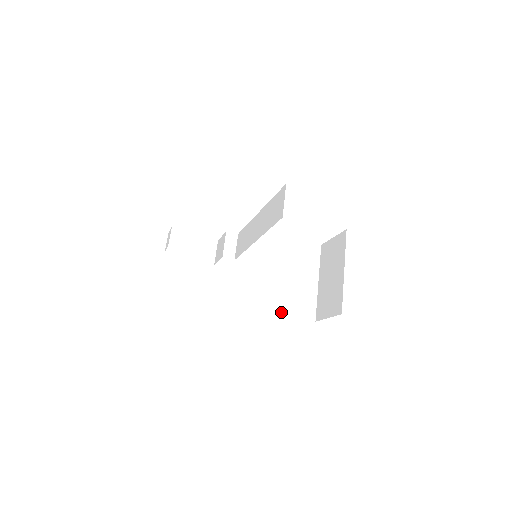
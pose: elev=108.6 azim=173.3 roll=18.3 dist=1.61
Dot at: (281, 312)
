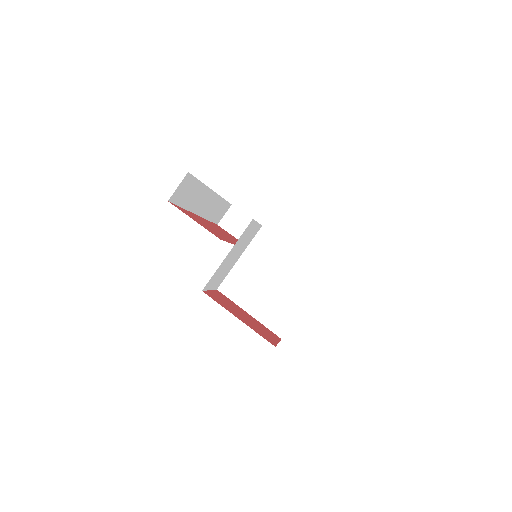
Dot at: (255, 314)
